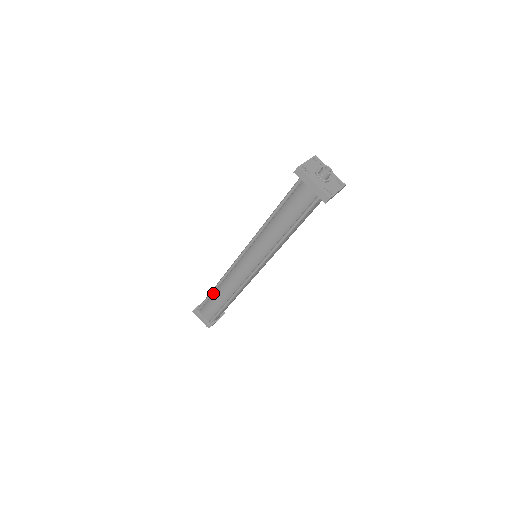
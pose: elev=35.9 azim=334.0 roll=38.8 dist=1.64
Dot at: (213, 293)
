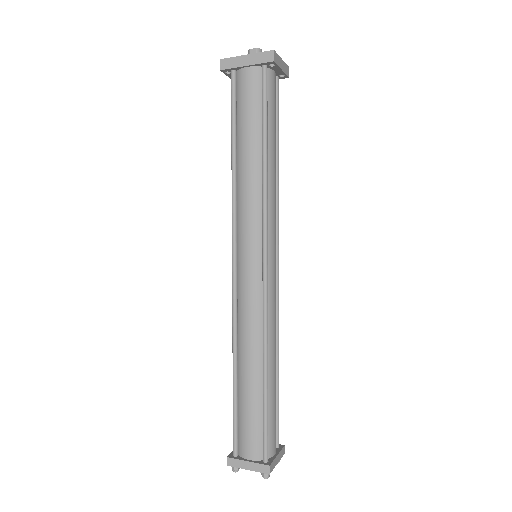
Dot at: (237, 387)
